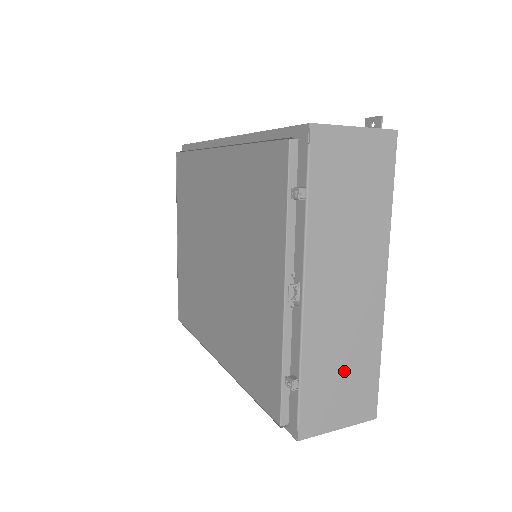
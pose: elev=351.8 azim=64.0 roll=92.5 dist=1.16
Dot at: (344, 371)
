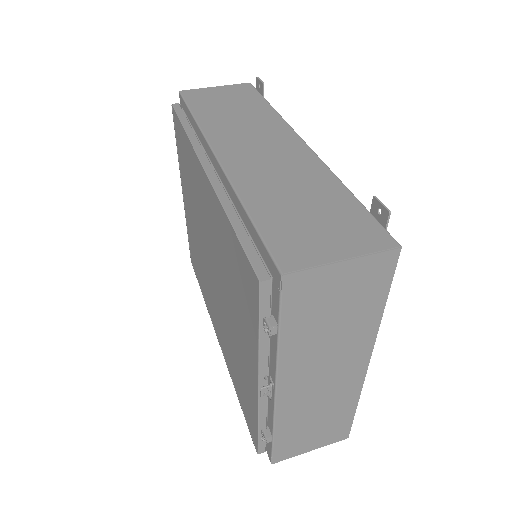
Dot at: (318, 423)
